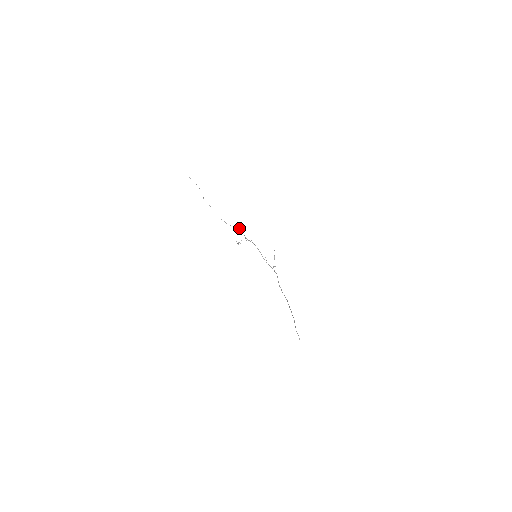
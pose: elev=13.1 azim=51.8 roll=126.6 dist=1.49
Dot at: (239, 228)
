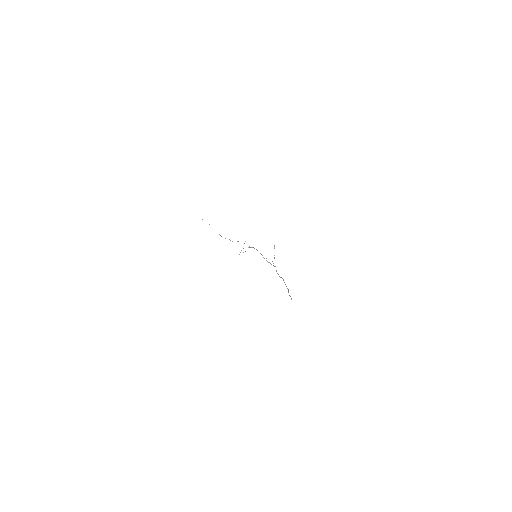
Dot at: occluded
